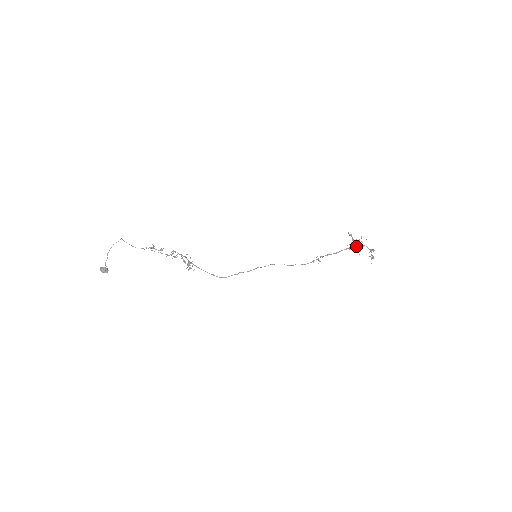
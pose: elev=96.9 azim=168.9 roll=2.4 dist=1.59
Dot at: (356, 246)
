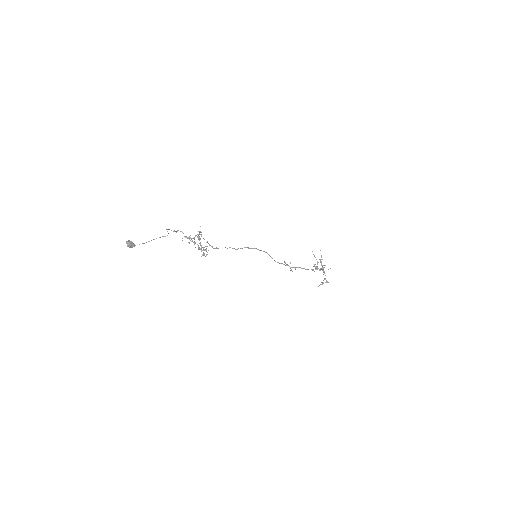
Dot at: occluded
